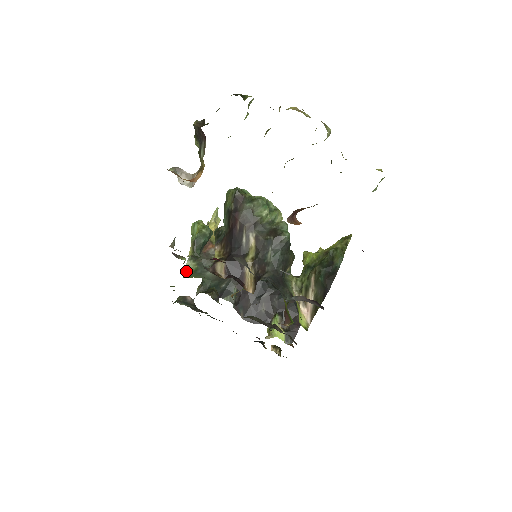
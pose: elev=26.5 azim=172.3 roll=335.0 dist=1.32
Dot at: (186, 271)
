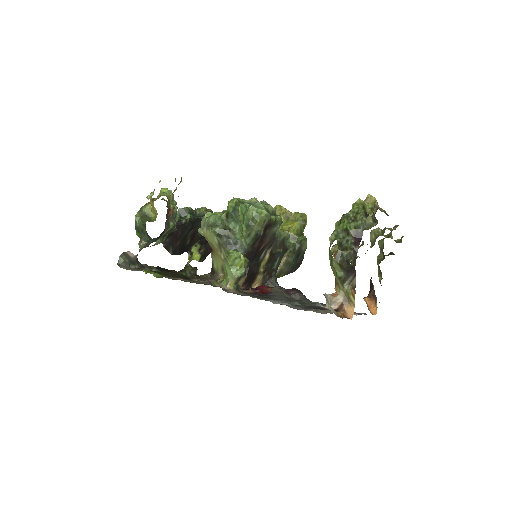
Dot at: occluded
